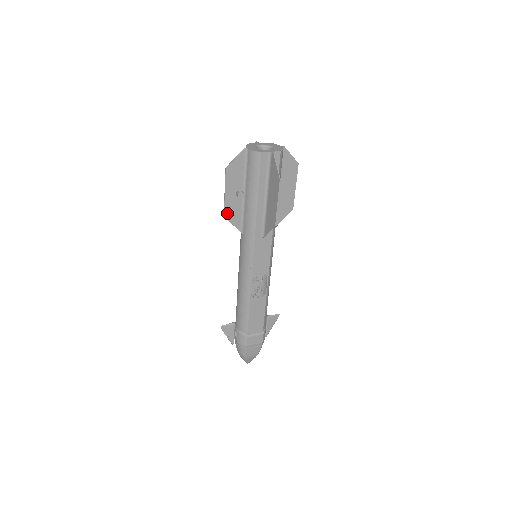
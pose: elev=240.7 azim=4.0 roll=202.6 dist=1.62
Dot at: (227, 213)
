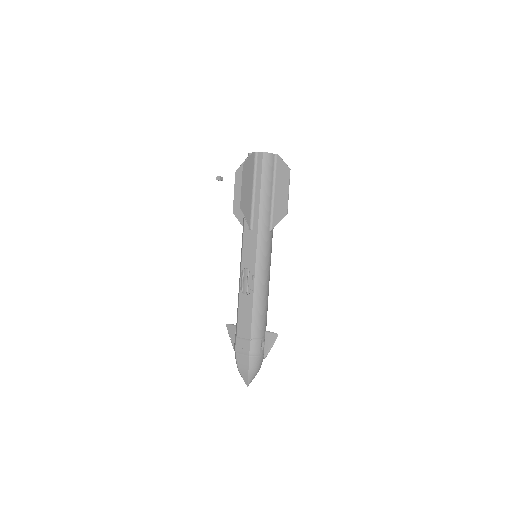
Dot at: (235, 210)
